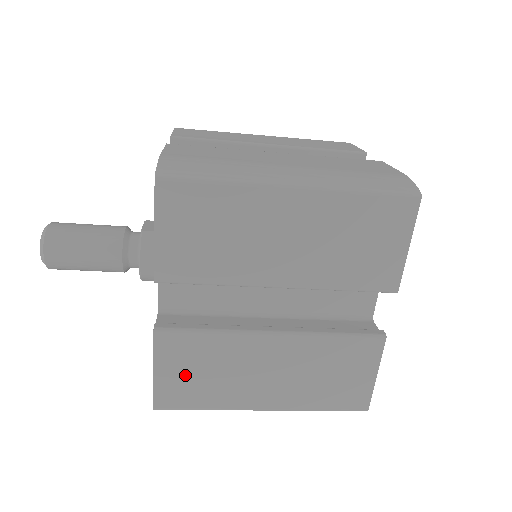
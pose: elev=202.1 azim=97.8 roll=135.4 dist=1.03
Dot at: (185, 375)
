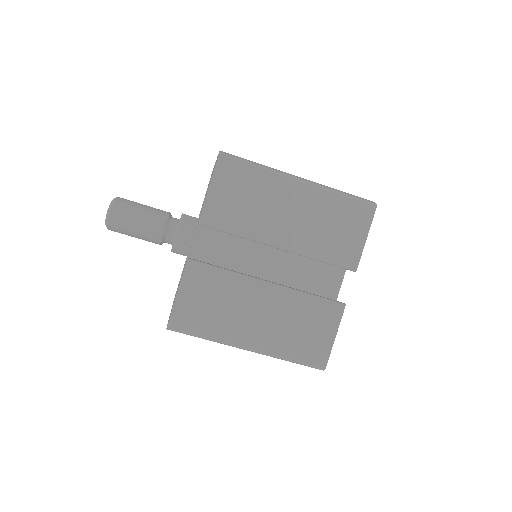
Dot at: (199, 302)
